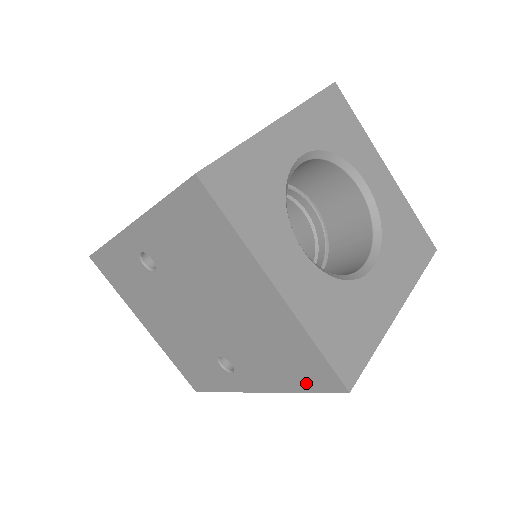
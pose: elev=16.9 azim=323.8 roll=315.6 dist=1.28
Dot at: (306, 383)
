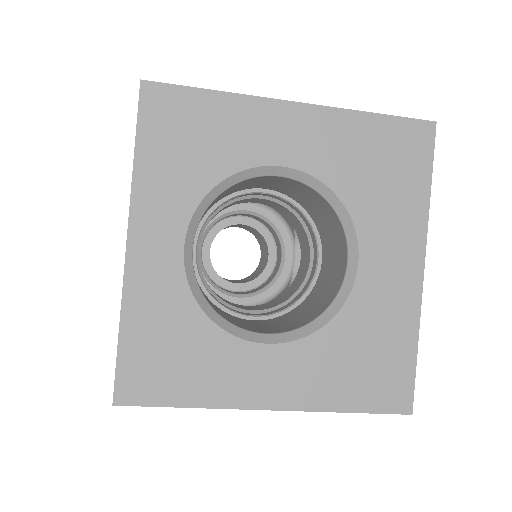
Dot at: occluded
